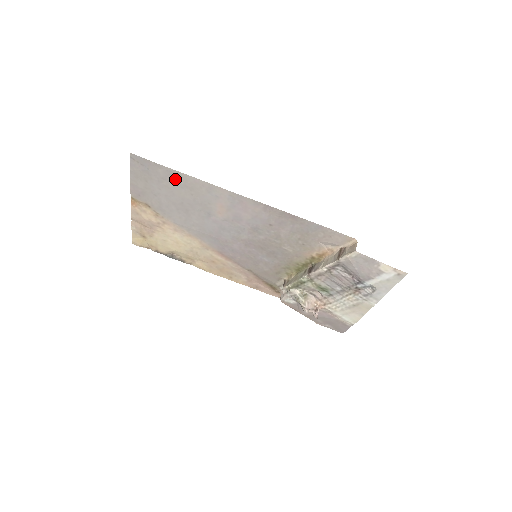
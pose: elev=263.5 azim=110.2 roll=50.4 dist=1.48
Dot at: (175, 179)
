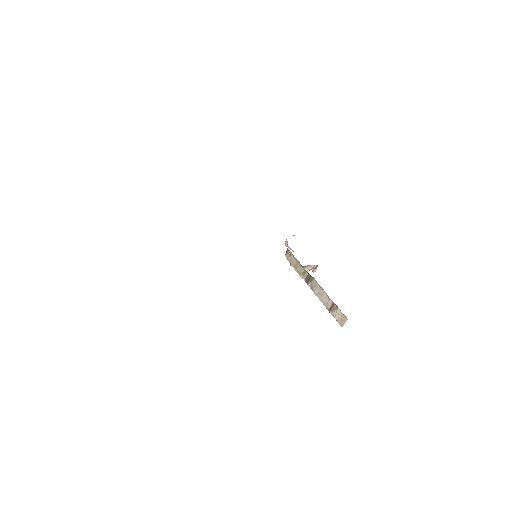
Dot at: occluded
